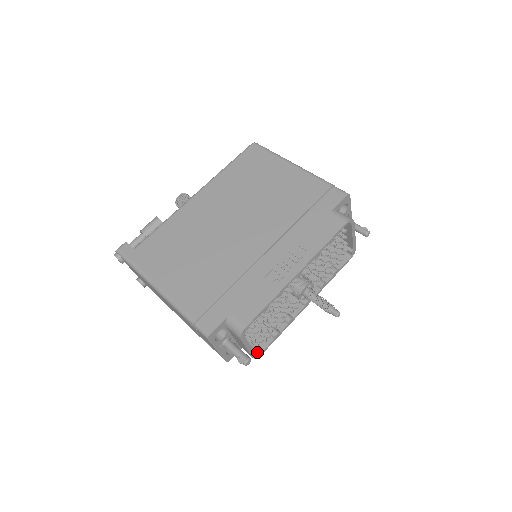
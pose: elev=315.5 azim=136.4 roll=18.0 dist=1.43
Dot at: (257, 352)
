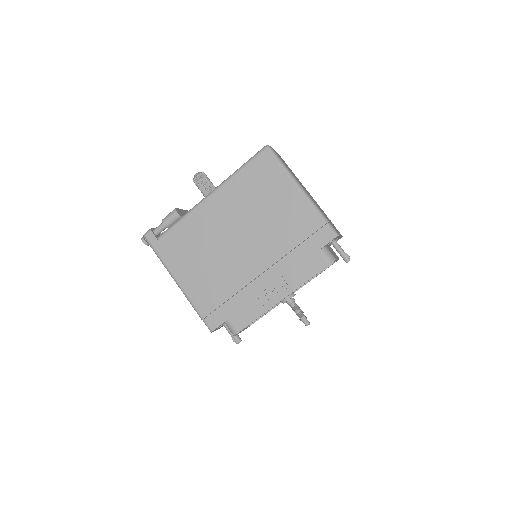
Dot at: occluded
